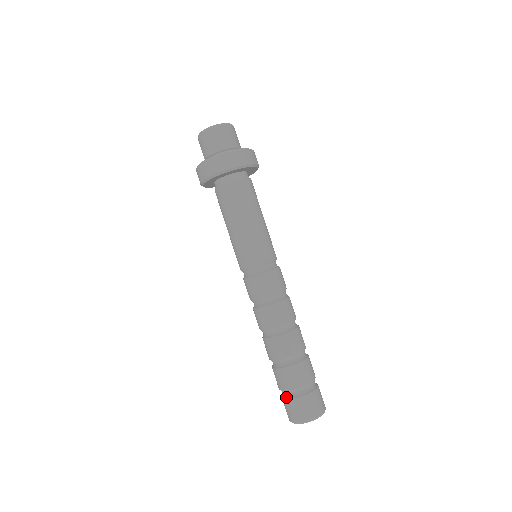
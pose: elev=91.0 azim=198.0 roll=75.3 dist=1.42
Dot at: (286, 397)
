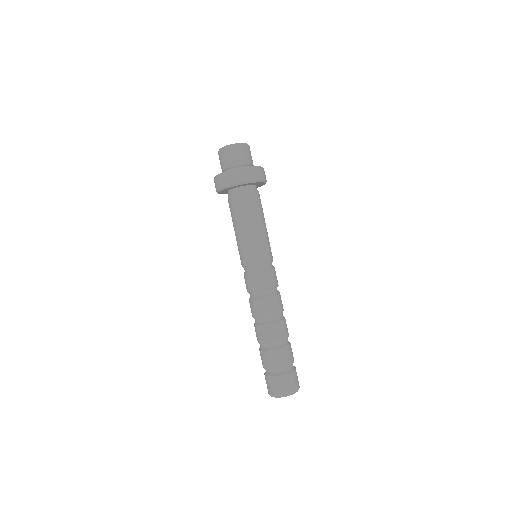
Dot at: (267, 374)
